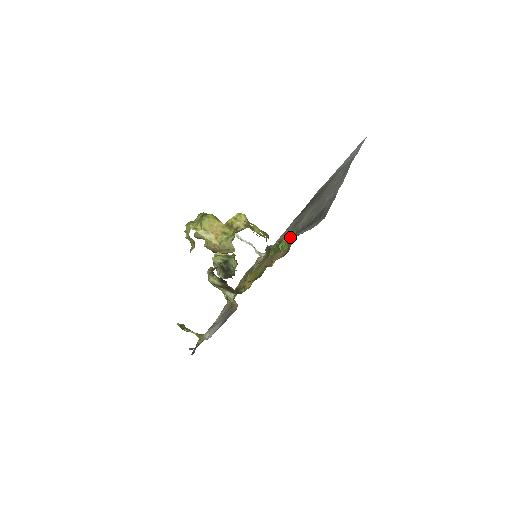
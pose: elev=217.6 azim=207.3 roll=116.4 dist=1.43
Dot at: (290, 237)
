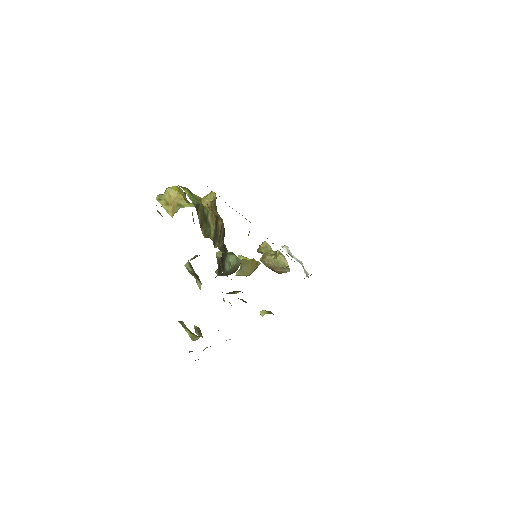
Dot at: occluded
